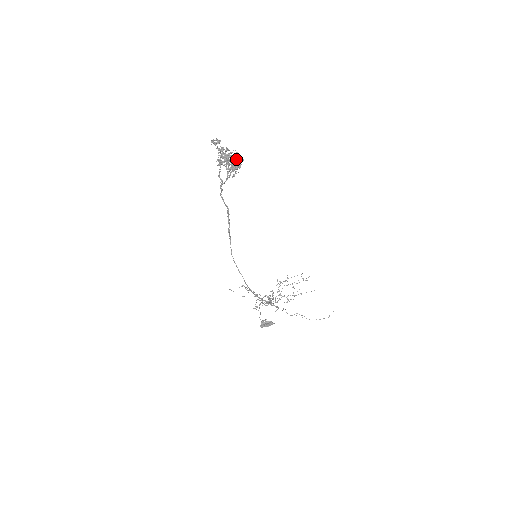
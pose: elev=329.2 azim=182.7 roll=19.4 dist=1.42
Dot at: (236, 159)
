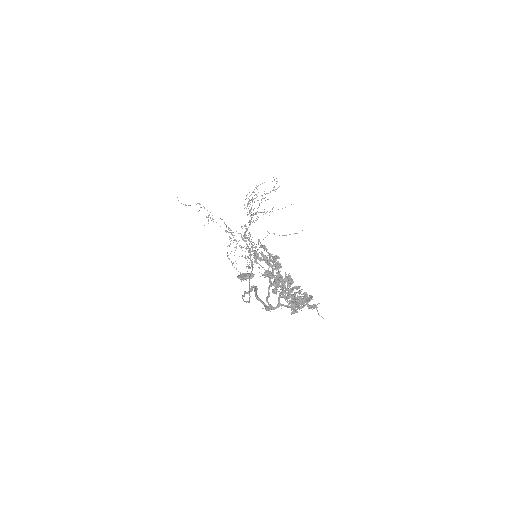
Dot at: occluded
